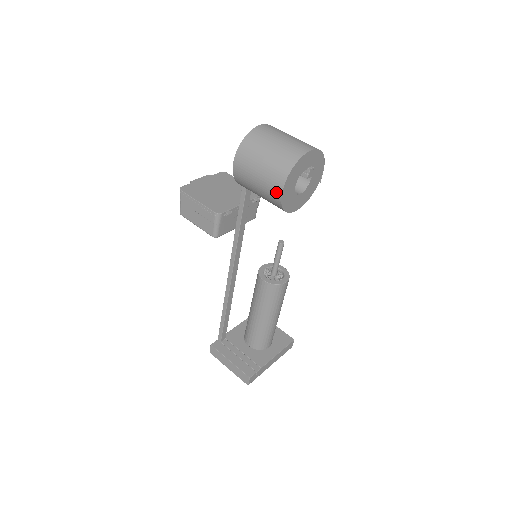
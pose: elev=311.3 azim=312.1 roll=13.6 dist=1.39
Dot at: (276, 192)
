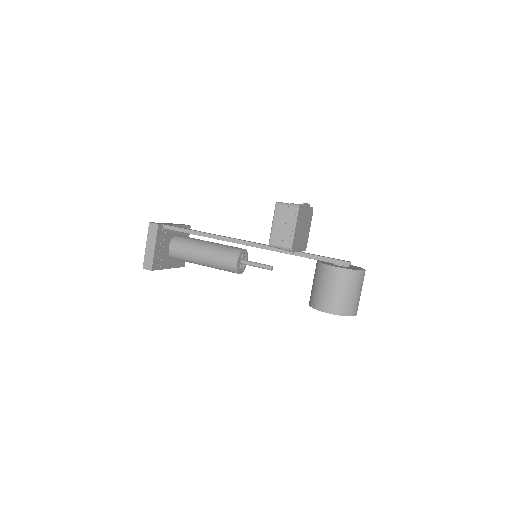
Dot at: (326, 307)
